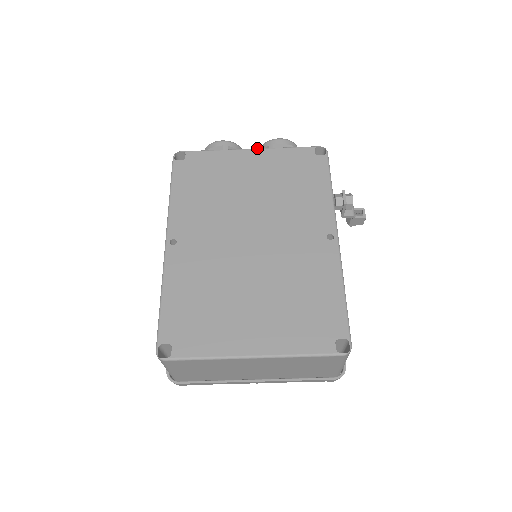
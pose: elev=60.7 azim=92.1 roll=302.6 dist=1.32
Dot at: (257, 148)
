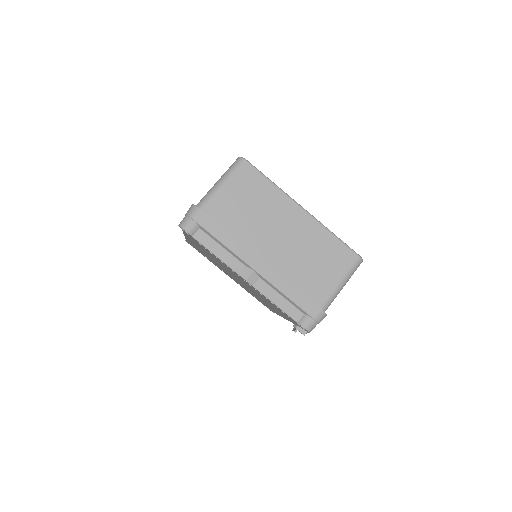
Dot at: occluded
